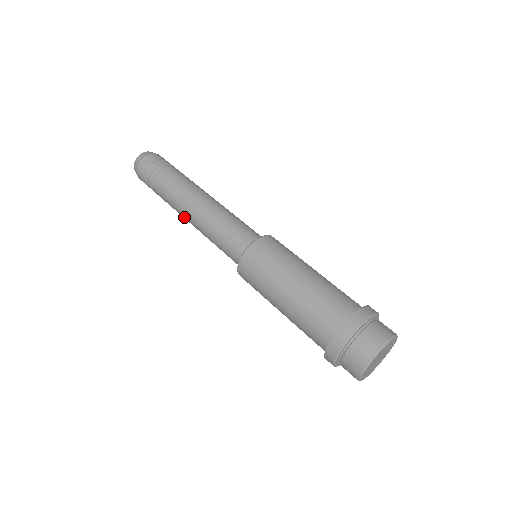
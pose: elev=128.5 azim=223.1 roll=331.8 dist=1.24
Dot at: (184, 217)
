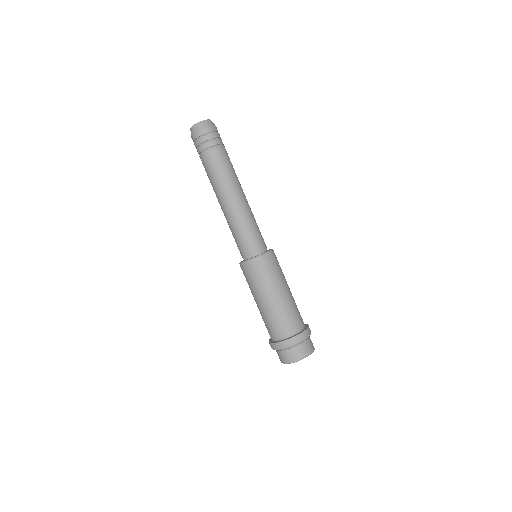
Dot at: (219, 196)
